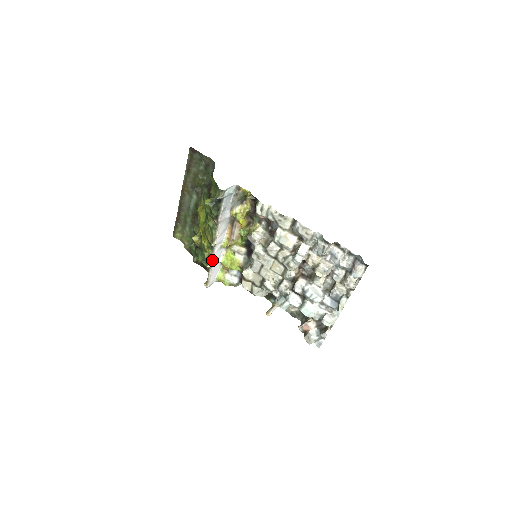
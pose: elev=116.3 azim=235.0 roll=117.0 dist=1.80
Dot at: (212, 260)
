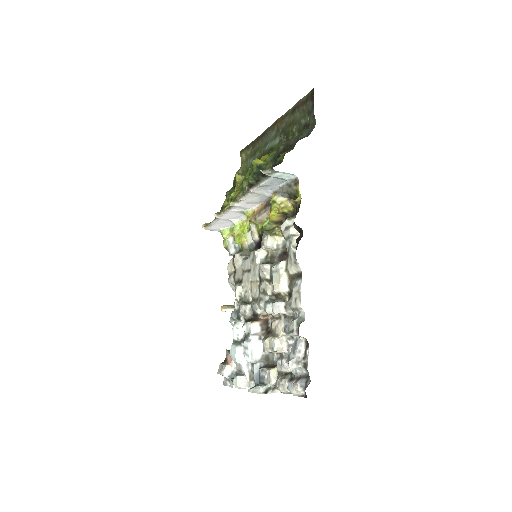
Dot at: (223, 214)
